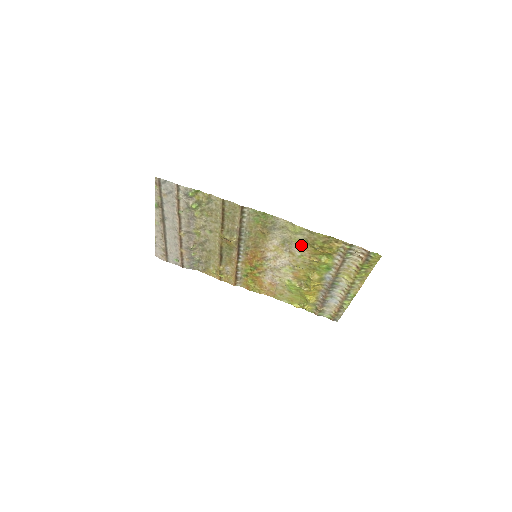
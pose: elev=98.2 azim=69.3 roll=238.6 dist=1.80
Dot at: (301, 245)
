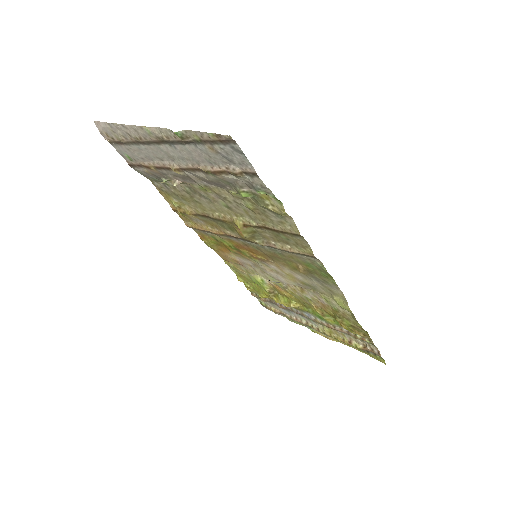
Dot at: (324, 302)
